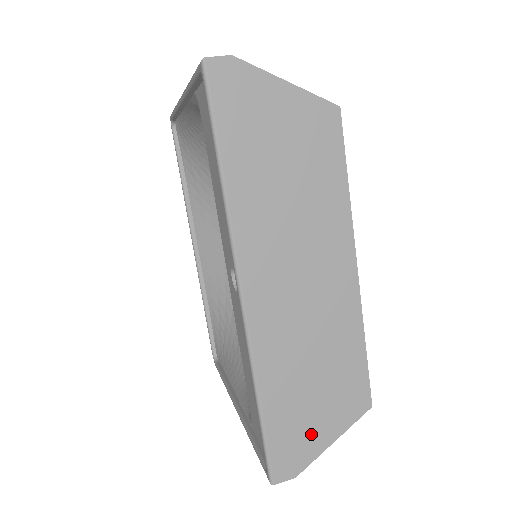
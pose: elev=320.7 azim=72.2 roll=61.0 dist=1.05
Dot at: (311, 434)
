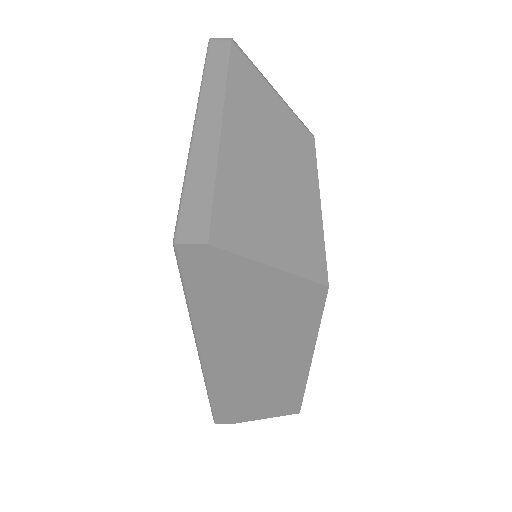
Dot at: (247, 414)
